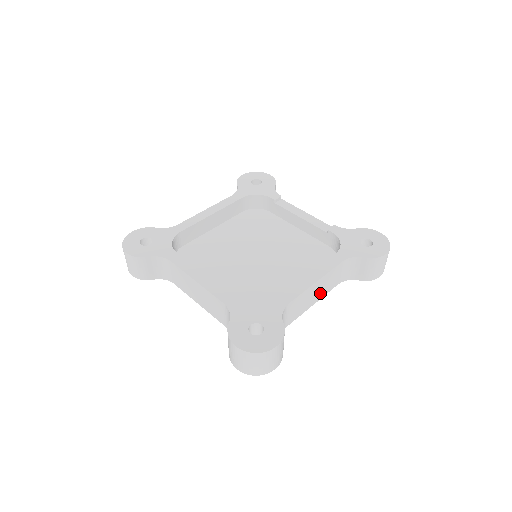
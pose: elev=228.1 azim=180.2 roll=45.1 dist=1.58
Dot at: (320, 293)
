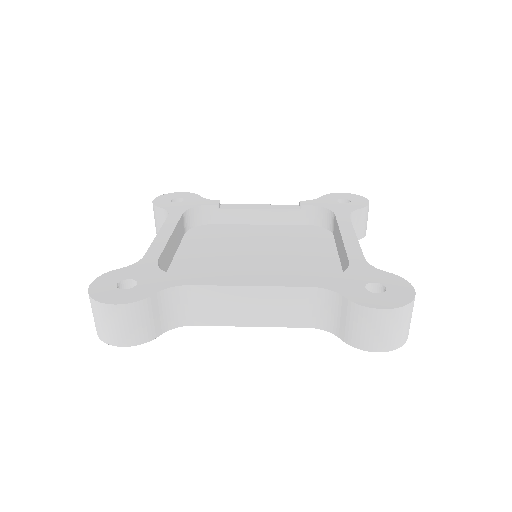
Dot at: occluded
